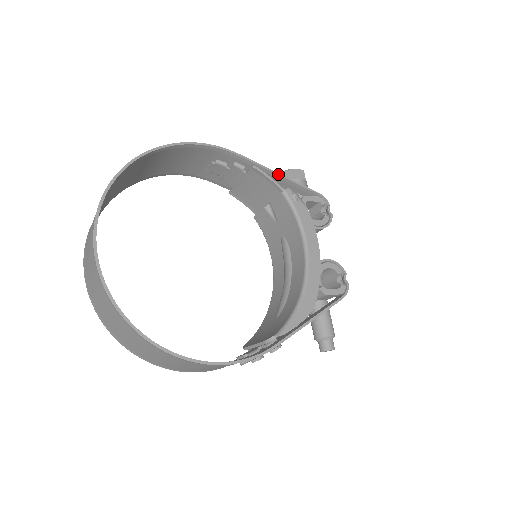
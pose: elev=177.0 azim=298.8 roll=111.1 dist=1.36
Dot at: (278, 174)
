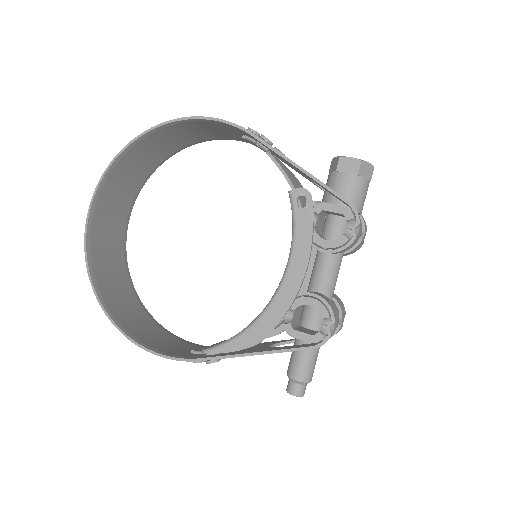
Dot at: (296, 166)
